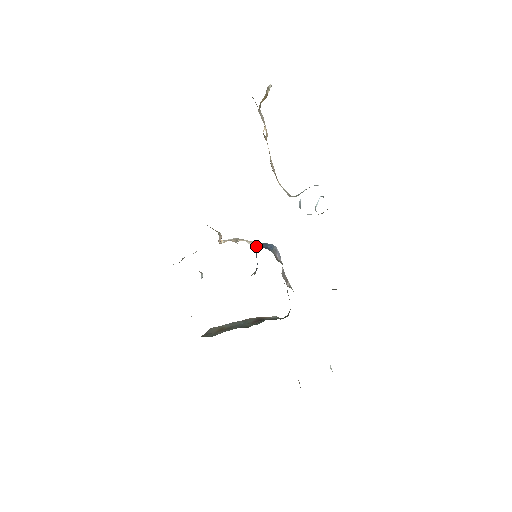
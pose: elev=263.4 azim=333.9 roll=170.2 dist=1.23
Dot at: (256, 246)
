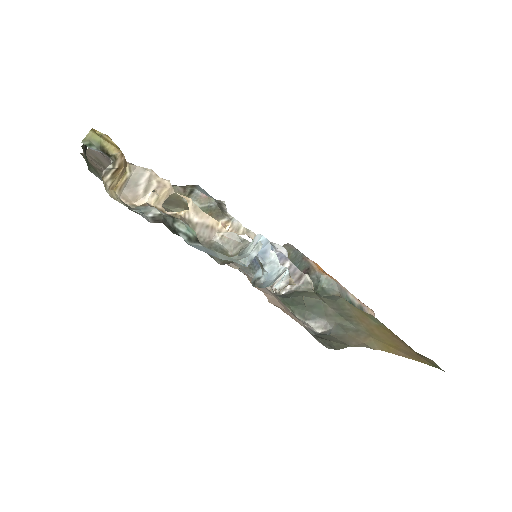
Dot at: occluded
